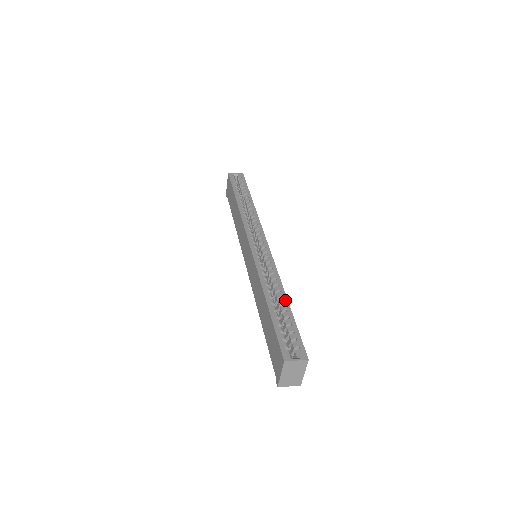
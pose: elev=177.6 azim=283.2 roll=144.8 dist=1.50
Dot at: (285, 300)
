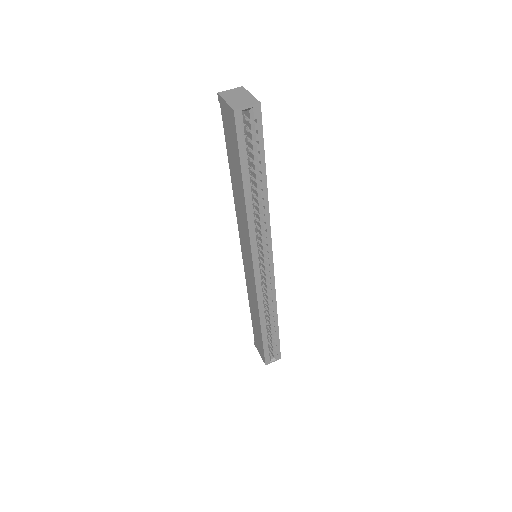
Dot at: (276, 324)
